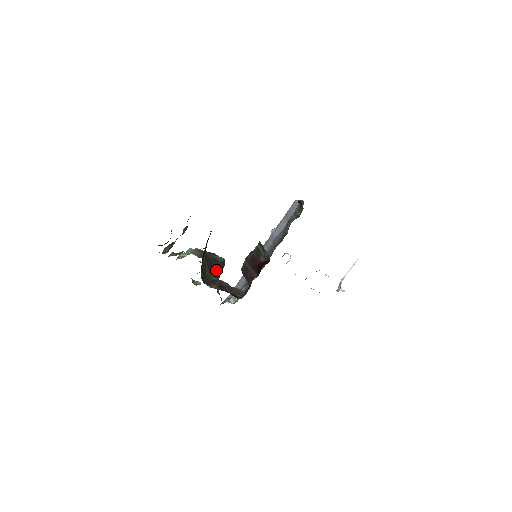
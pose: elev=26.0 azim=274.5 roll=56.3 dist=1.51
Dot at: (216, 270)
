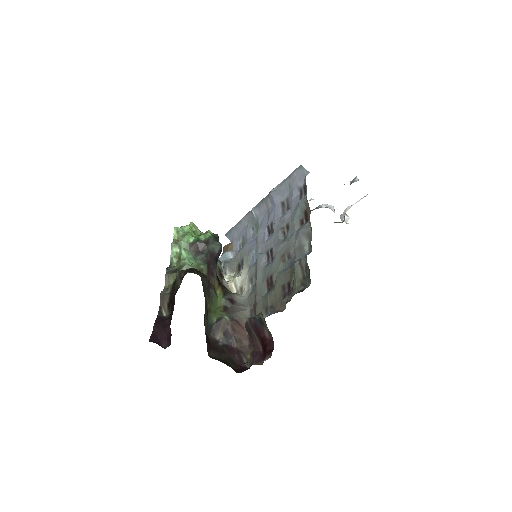
Dot at: (214, 267)
